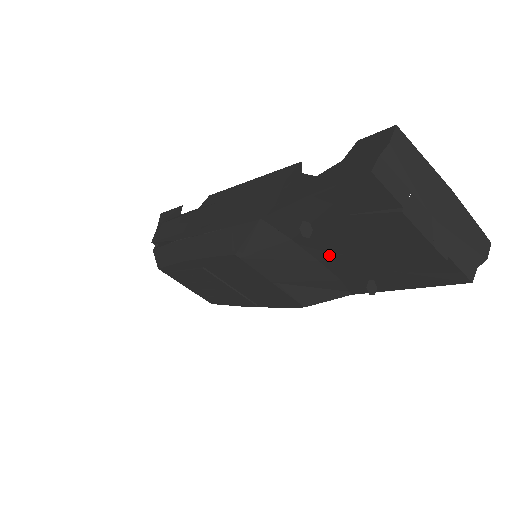
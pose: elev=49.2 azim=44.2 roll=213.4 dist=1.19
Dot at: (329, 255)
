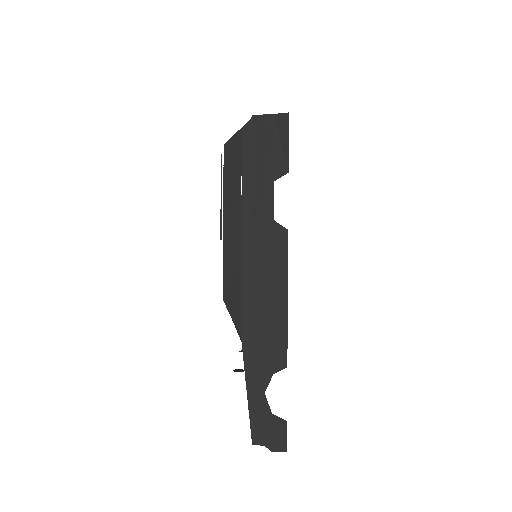
Dot at: occluded
